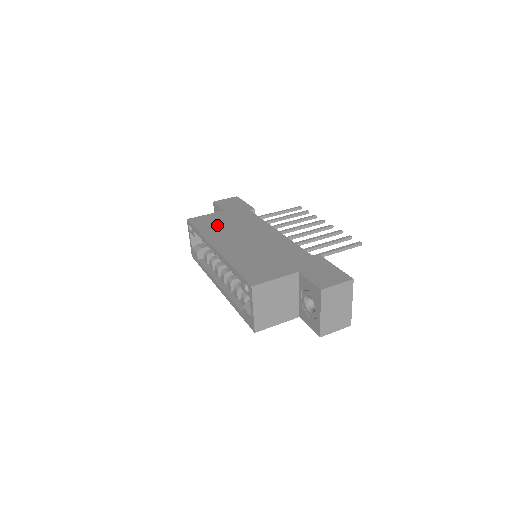
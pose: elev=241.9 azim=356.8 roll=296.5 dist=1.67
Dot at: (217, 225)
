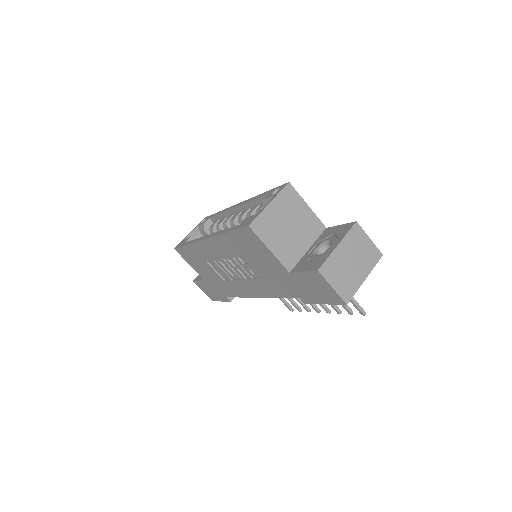
Dot at: occluded
